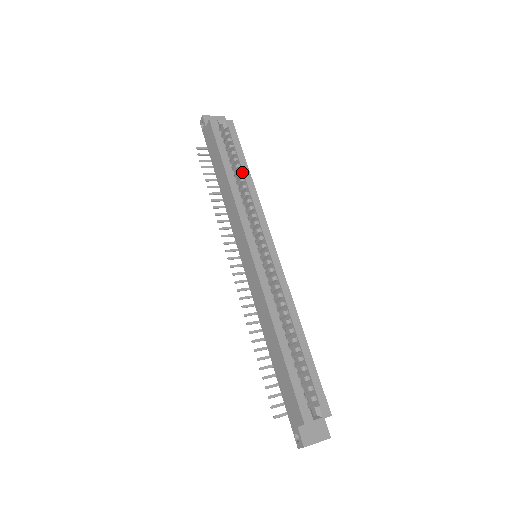
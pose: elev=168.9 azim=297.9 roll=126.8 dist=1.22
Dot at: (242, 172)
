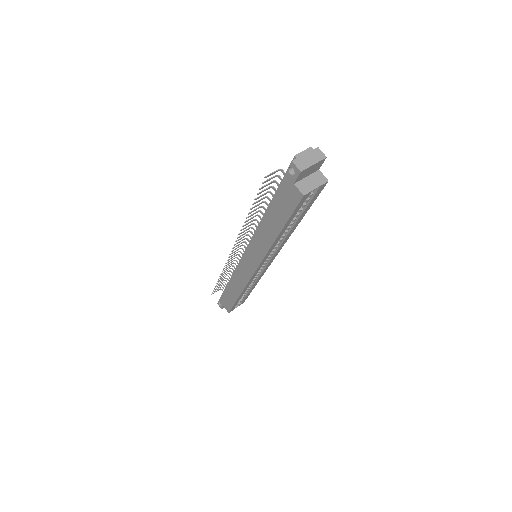
Dot at: (293, 224)
